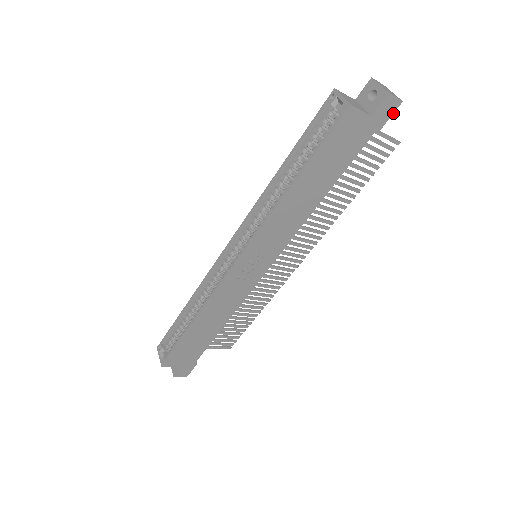
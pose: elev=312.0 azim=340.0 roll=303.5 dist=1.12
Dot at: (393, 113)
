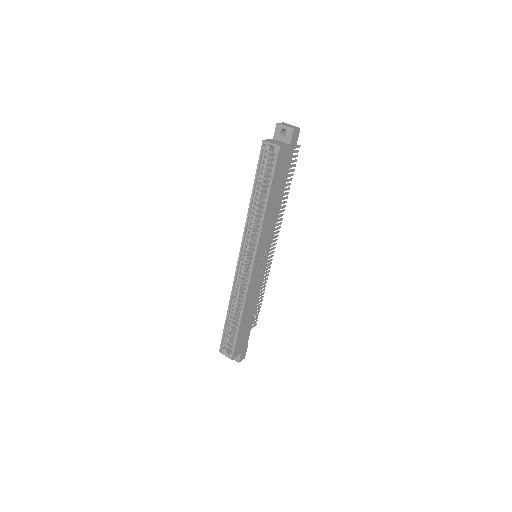
Dot at: (298, 136)
